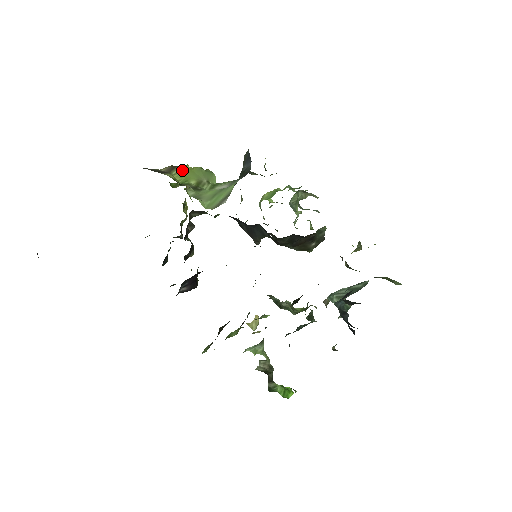
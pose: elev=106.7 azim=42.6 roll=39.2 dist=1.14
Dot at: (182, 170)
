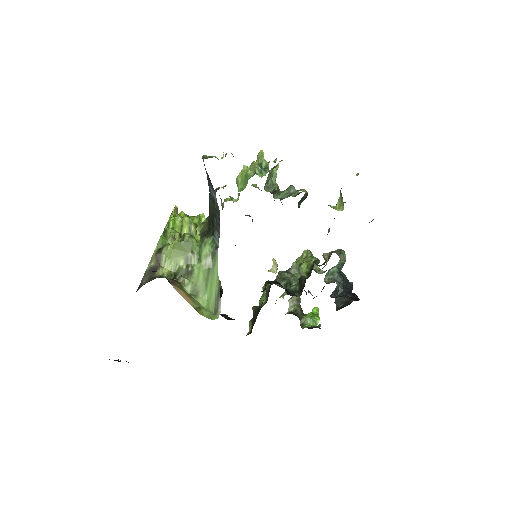
Dot at: (167, 255)
